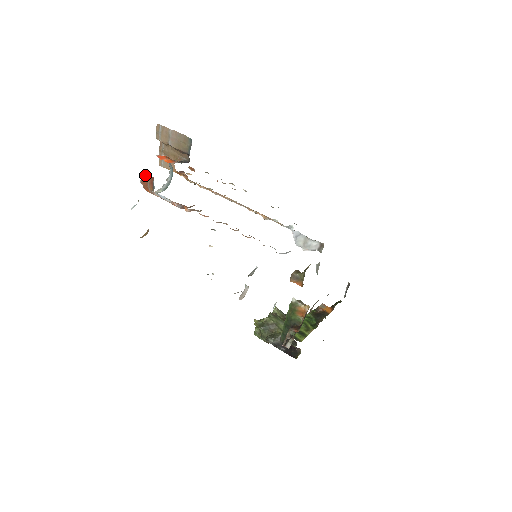
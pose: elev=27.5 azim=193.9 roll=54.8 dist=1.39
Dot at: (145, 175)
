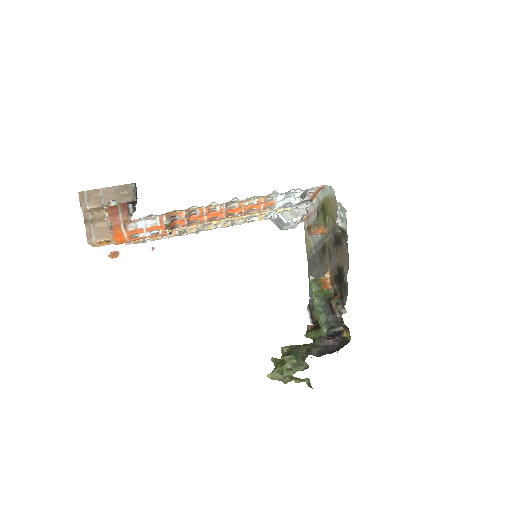
Dot at: (112, 208)
